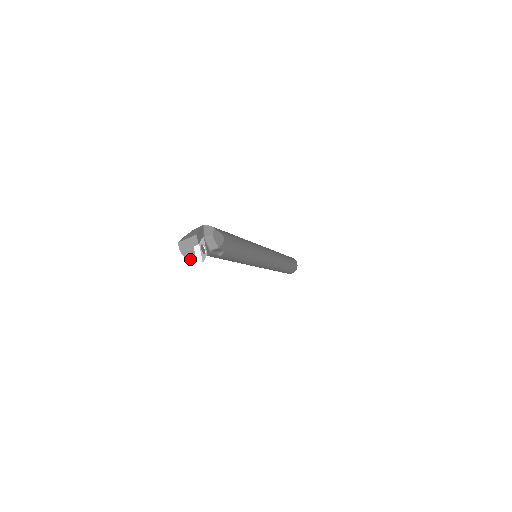
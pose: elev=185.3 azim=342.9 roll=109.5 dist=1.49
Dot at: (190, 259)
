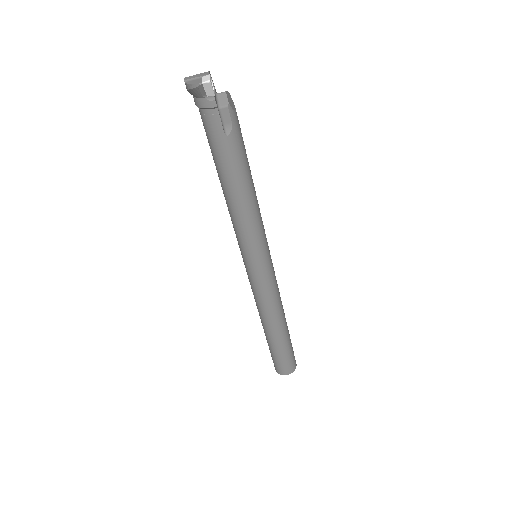
Dot at: (194, 83)
